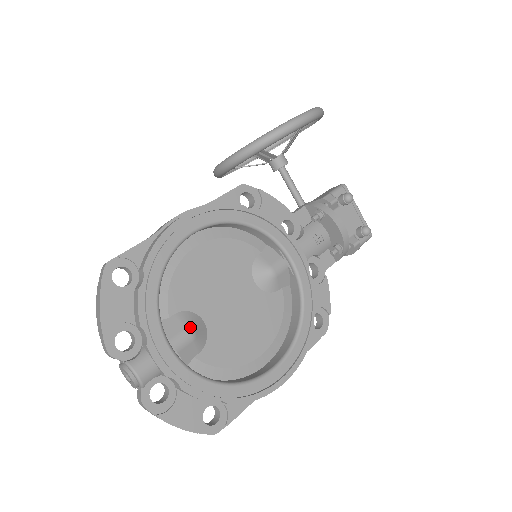
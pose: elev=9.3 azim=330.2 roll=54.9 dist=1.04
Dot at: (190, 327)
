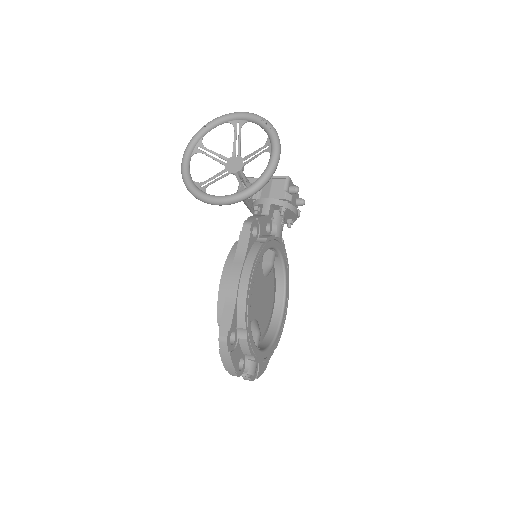
Dot at: (258, 331)
